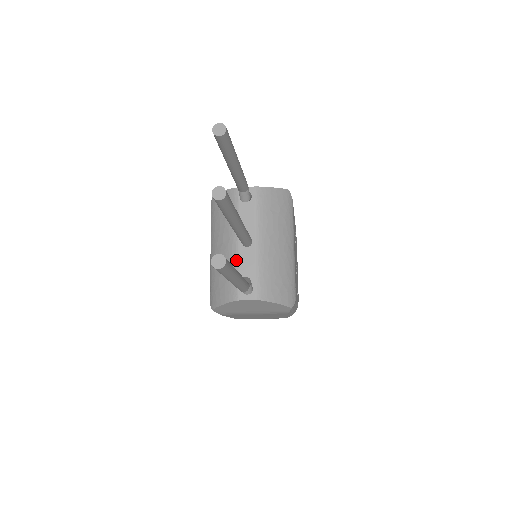
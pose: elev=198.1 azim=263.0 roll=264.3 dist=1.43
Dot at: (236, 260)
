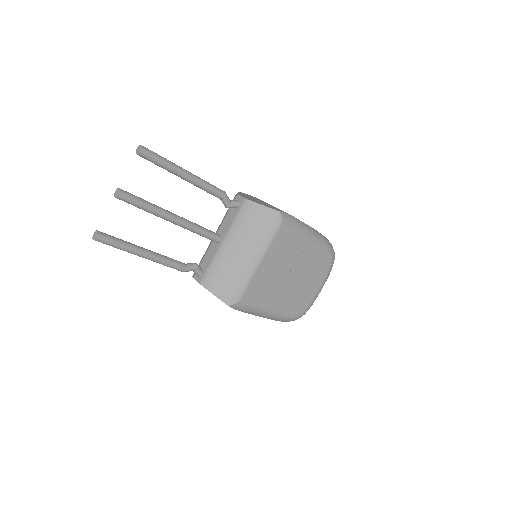
Dot at: (208, 249)
